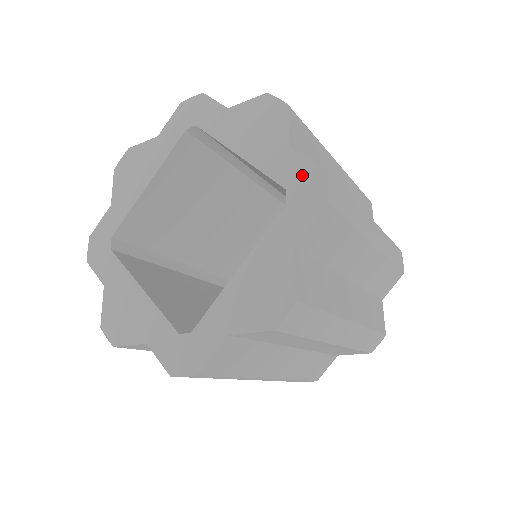
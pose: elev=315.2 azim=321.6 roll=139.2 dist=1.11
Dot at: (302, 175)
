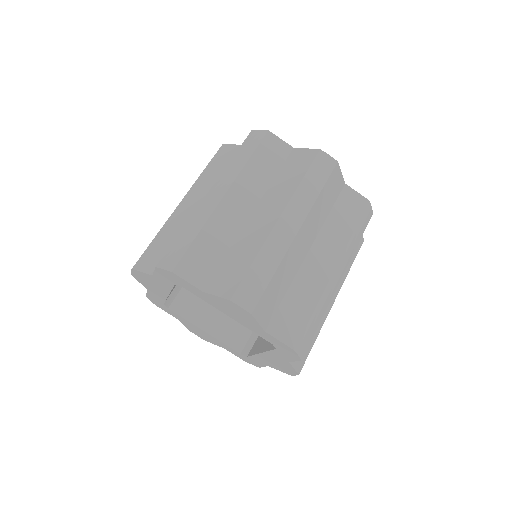
Dot at: (280, 345)
